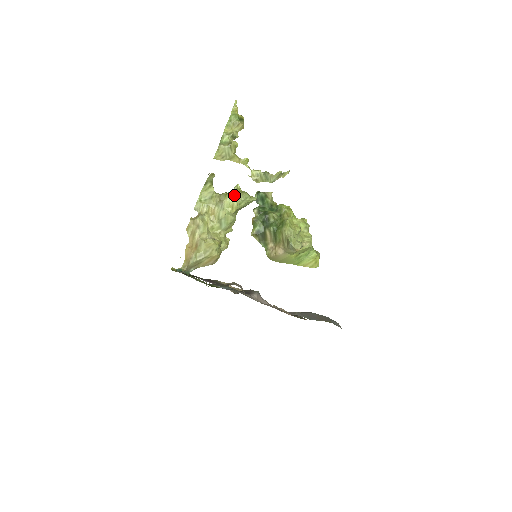
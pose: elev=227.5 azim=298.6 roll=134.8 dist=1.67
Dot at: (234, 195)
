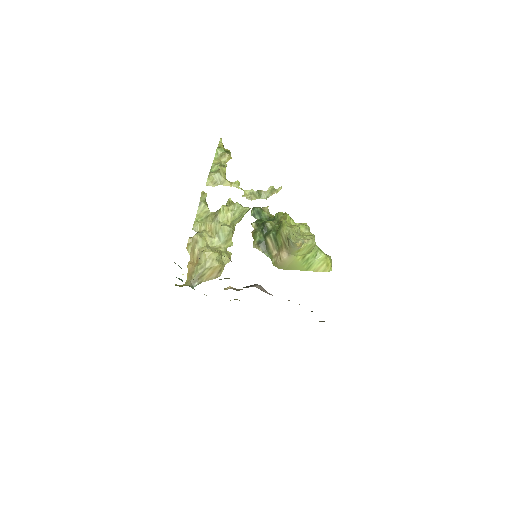
Dot at: (227, 207)
